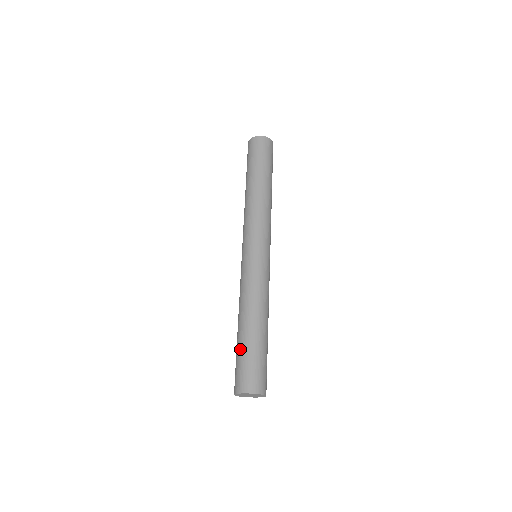
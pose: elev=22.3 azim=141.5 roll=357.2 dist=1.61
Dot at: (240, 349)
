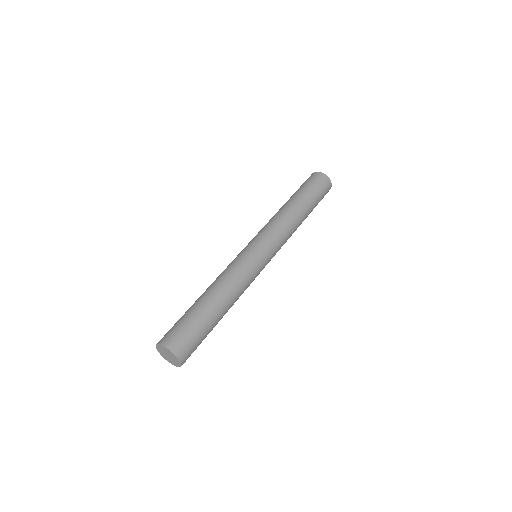
Dot at: (185, 312)
